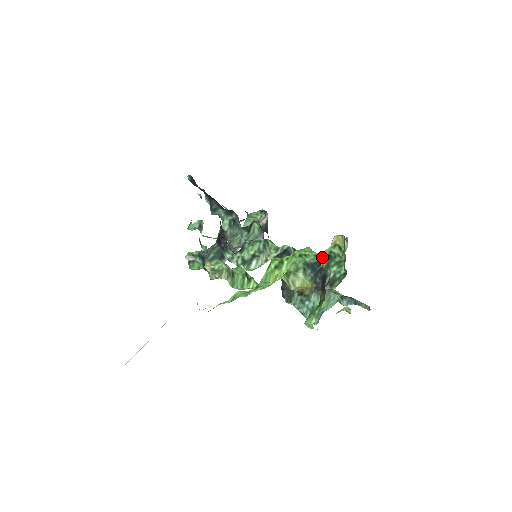
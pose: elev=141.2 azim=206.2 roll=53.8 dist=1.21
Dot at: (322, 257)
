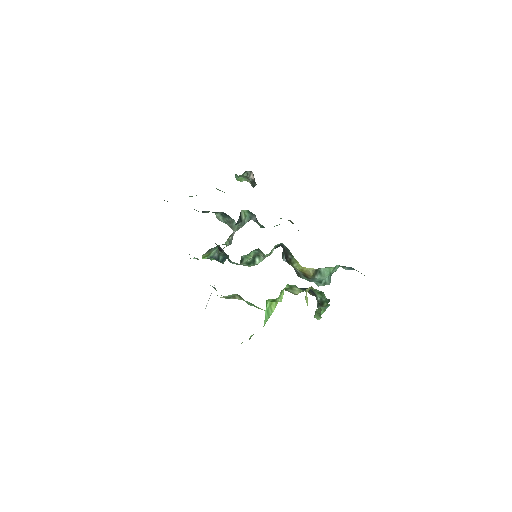
Dot at: (305, 290)
